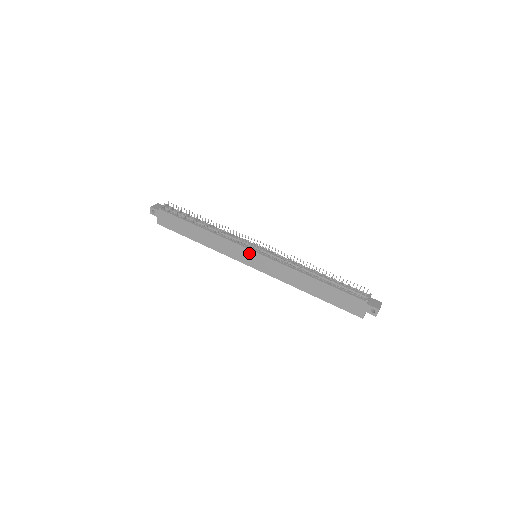
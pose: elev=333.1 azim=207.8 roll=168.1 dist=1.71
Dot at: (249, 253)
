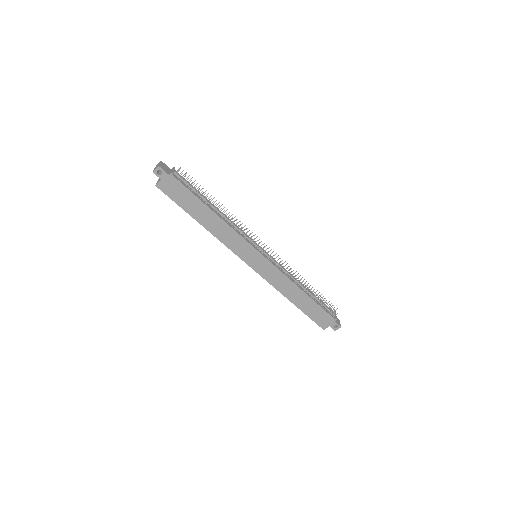
Dot at: (255, 254)
